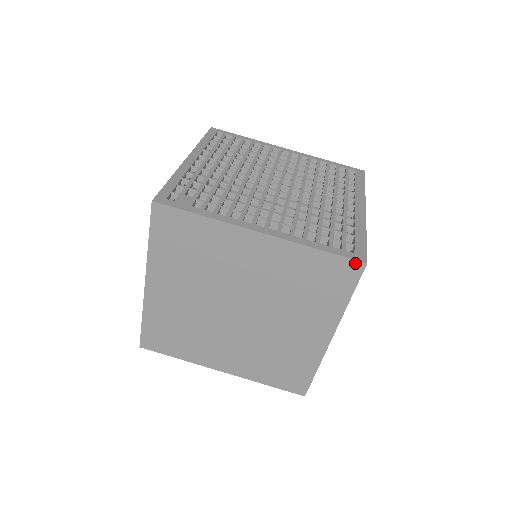
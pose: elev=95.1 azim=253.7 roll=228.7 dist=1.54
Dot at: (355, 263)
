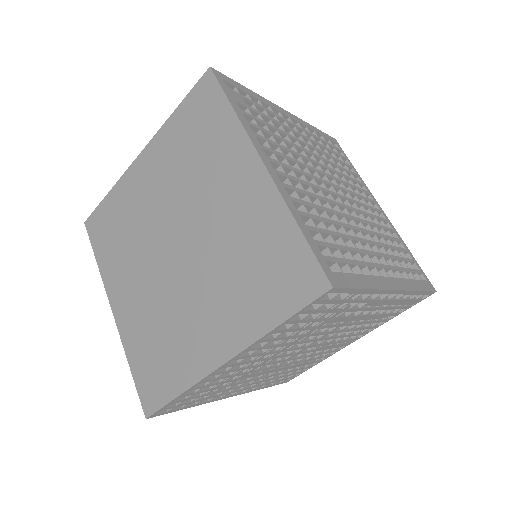
Dot at: (321, 276)
